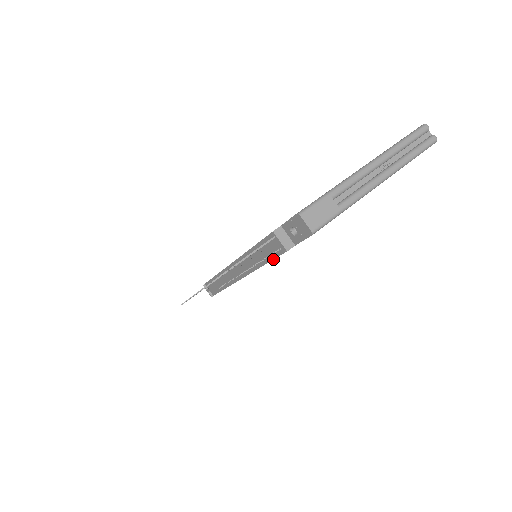
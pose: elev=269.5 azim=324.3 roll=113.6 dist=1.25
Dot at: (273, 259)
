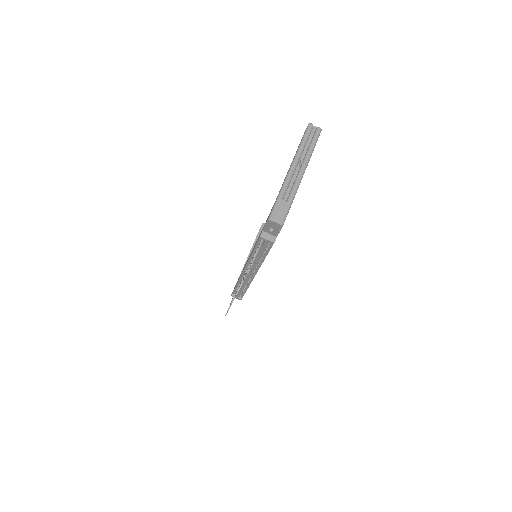
Dot at: occluded
